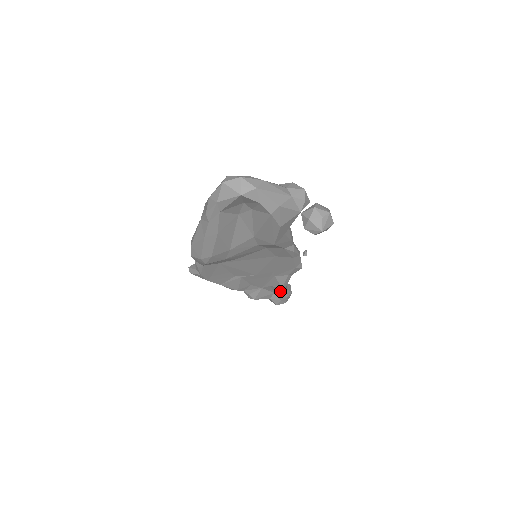
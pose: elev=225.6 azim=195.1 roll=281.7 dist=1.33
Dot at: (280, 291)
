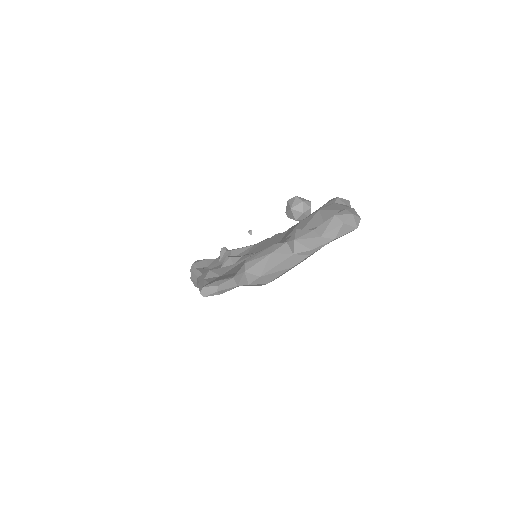
Dot at: occluded
